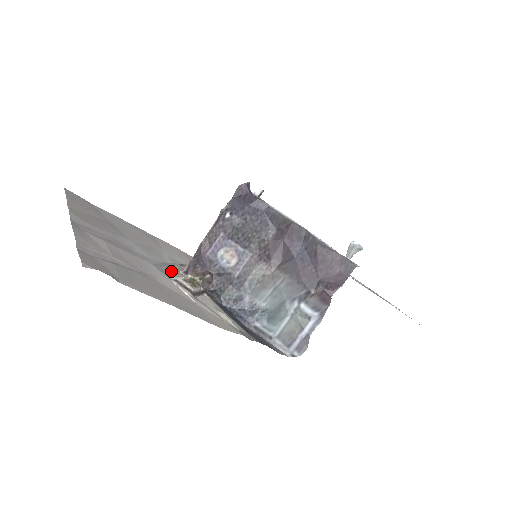
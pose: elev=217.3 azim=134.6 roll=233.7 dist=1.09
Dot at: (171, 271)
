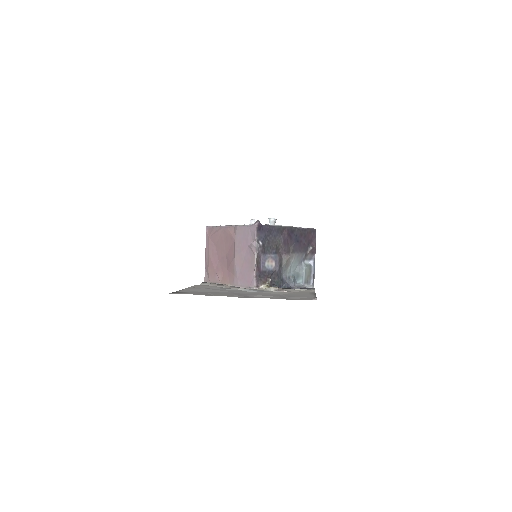
Dot at: (259, 290)
